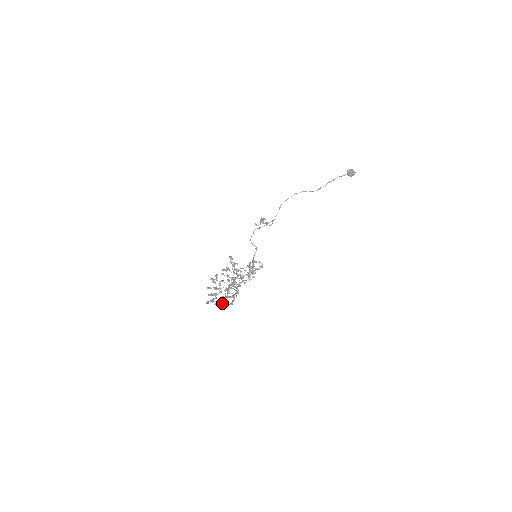
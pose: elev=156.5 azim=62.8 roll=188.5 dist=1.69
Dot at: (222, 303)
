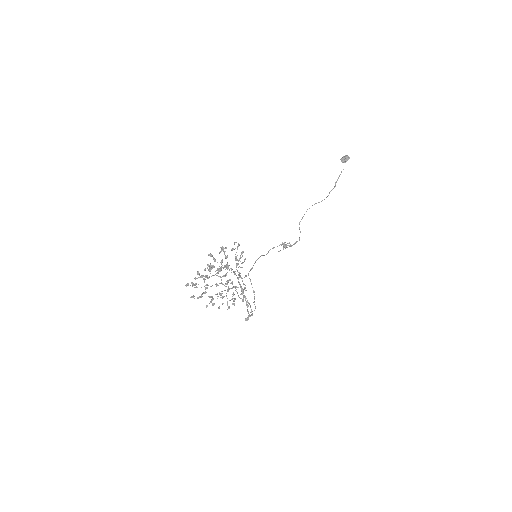
Dot at: (228, 306)
